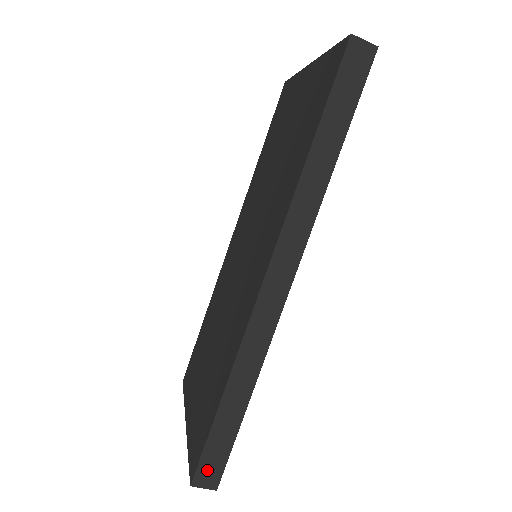
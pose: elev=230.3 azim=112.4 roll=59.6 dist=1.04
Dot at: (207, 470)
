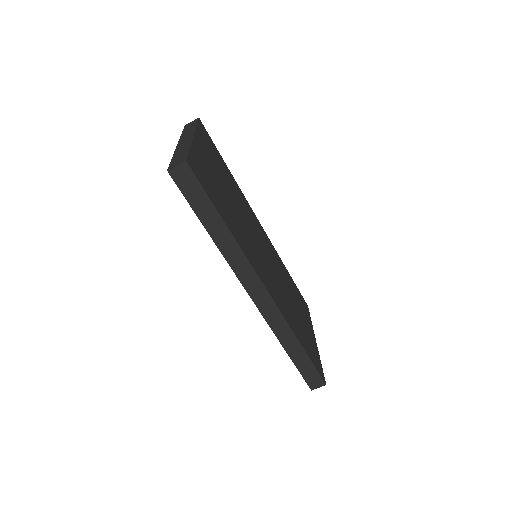
Dot at: (312, 381)
